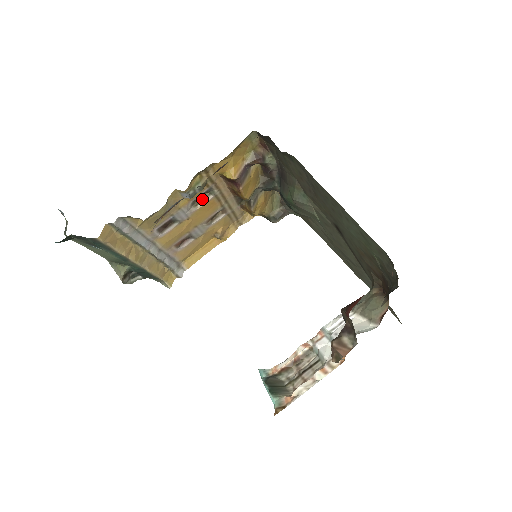
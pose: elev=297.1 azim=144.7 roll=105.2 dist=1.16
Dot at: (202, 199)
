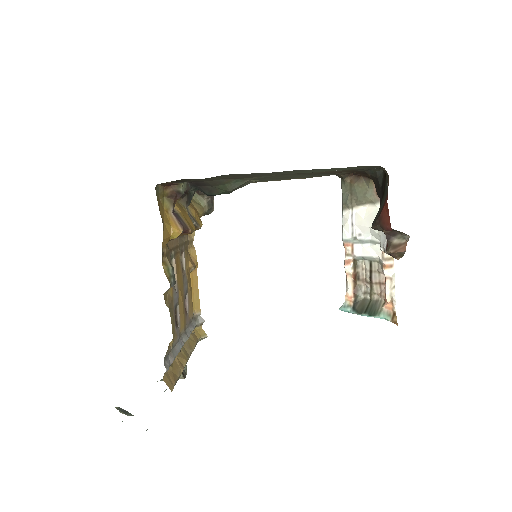
Dot at: occluded
